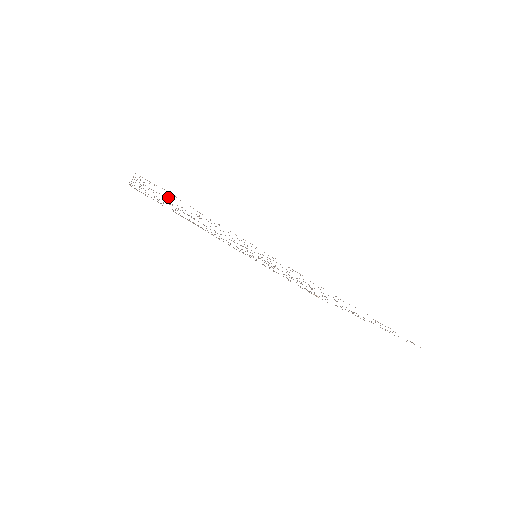
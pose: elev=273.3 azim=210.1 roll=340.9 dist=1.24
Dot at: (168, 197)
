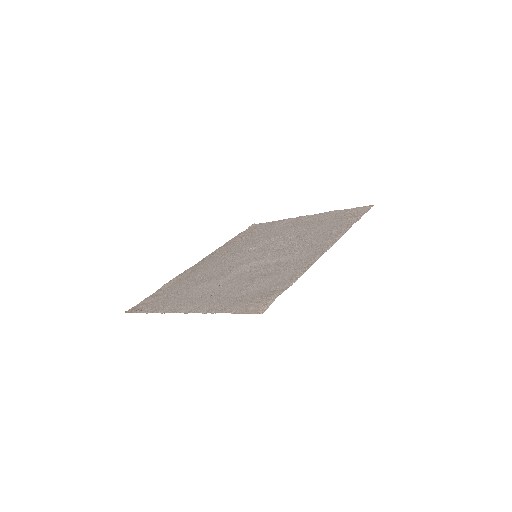
Dot at: (250, 297)
